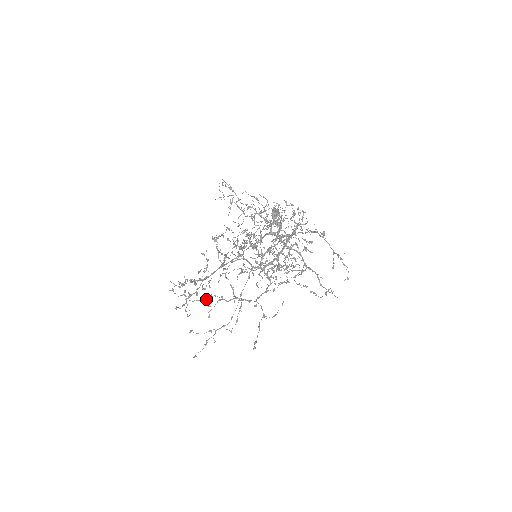
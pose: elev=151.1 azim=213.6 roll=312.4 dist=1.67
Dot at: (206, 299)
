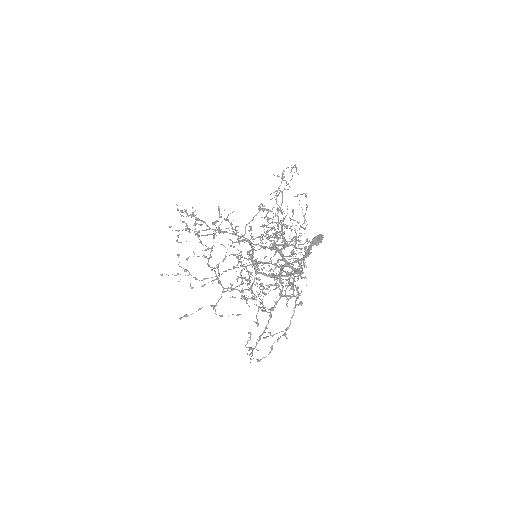
Dot at: occluded
